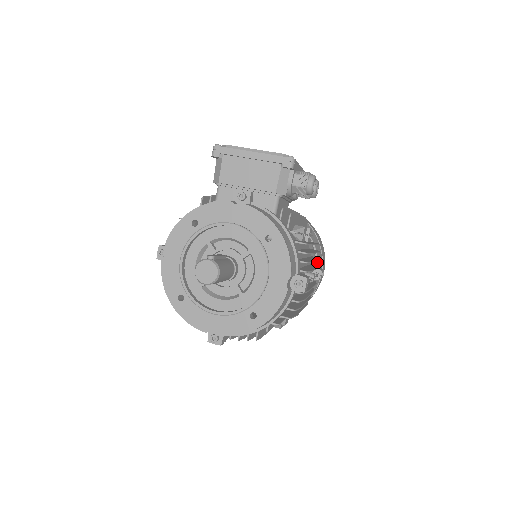
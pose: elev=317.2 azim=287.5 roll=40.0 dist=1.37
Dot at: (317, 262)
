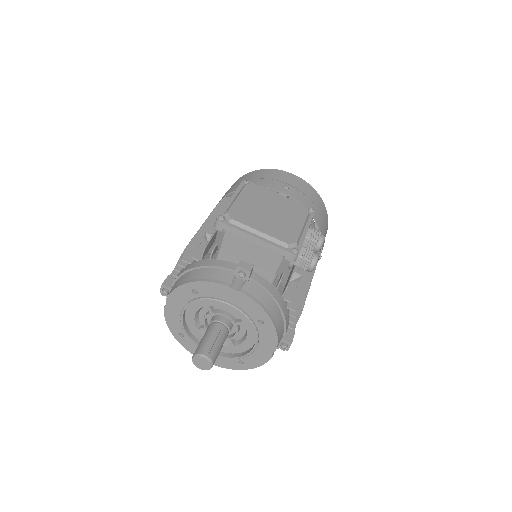
Dot at: occluded
